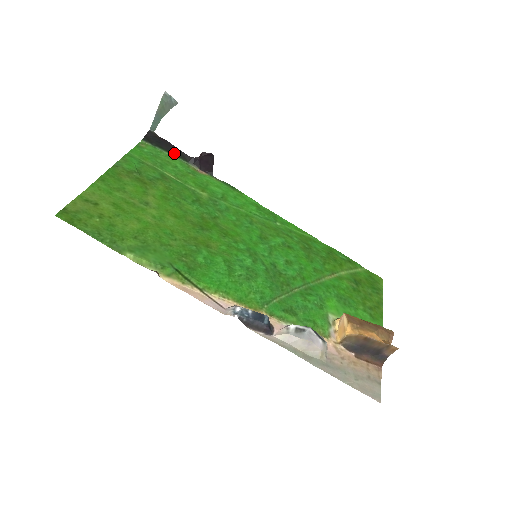
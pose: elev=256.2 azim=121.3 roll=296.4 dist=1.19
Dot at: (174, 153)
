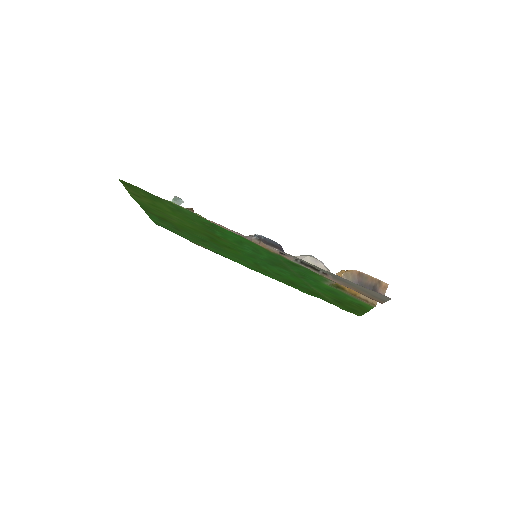
Dot at: occluded
